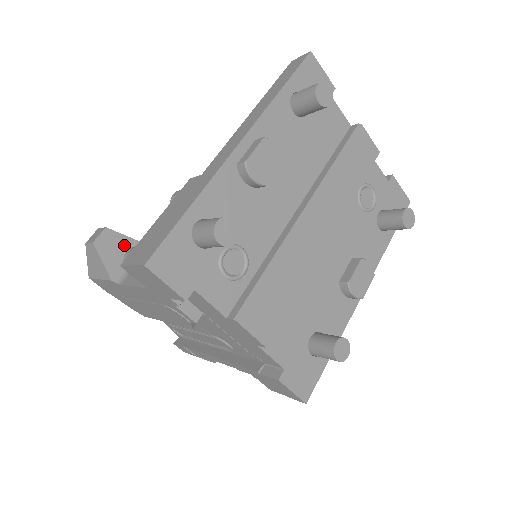
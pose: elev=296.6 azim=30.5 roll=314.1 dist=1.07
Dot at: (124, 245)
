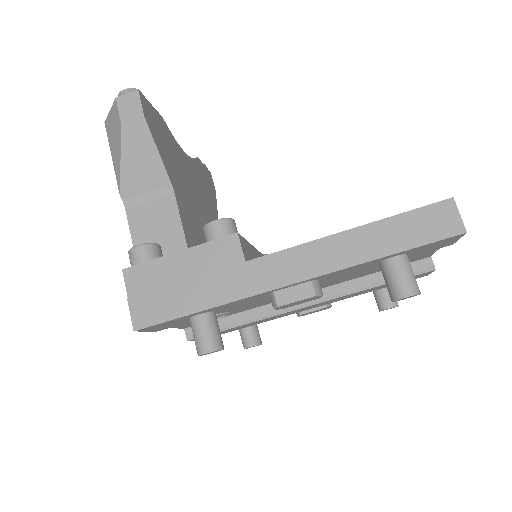
Dot at: (150, 163)
